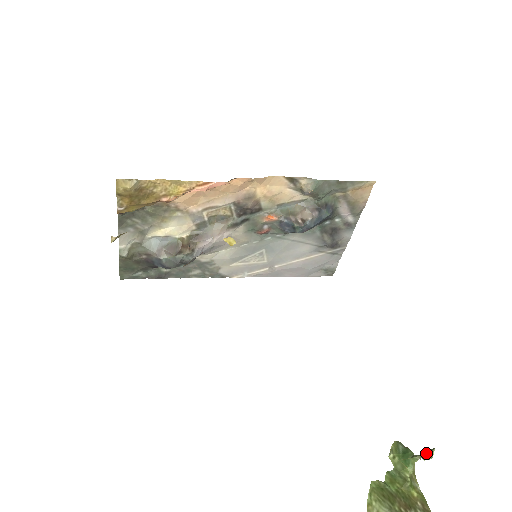
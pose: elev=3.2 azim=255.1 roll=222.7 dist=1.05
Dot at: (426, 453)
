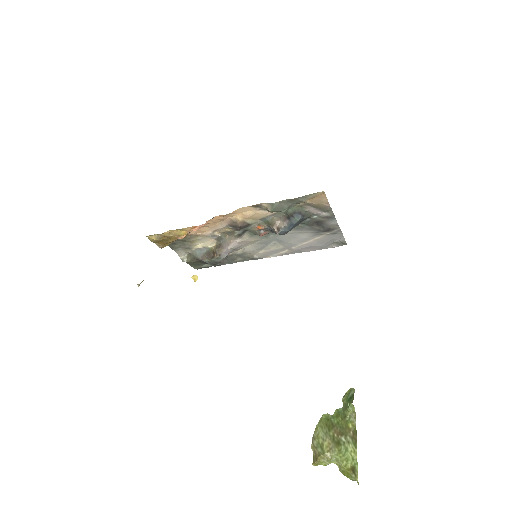
Dot at: (348, 404)
